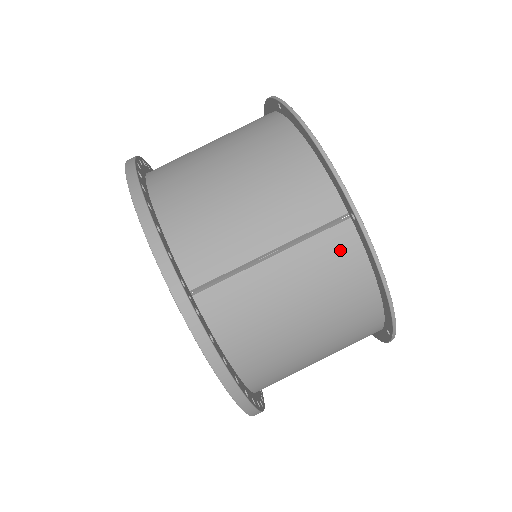
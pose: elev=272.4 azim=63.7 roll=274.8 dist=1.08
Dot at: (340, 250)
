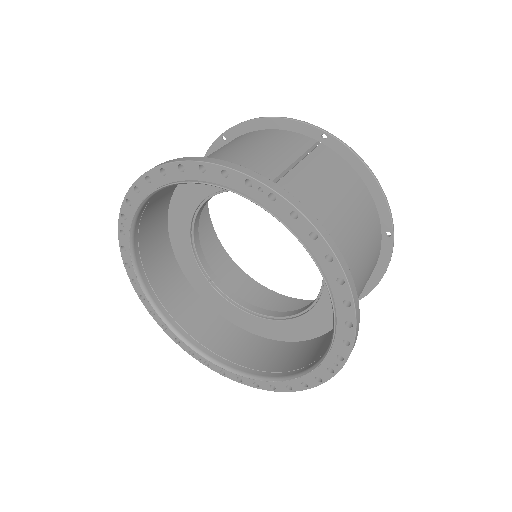
Dot at: (330, 159)
